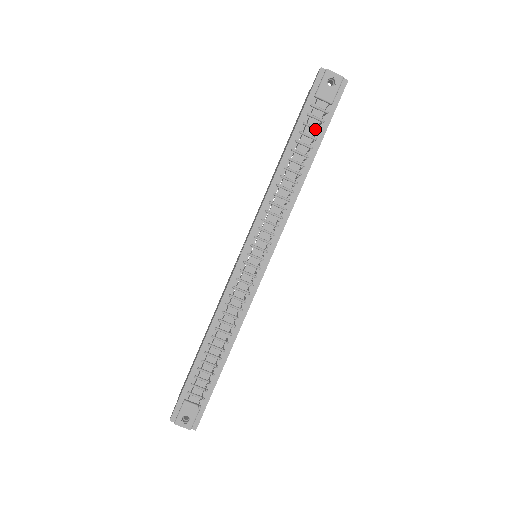
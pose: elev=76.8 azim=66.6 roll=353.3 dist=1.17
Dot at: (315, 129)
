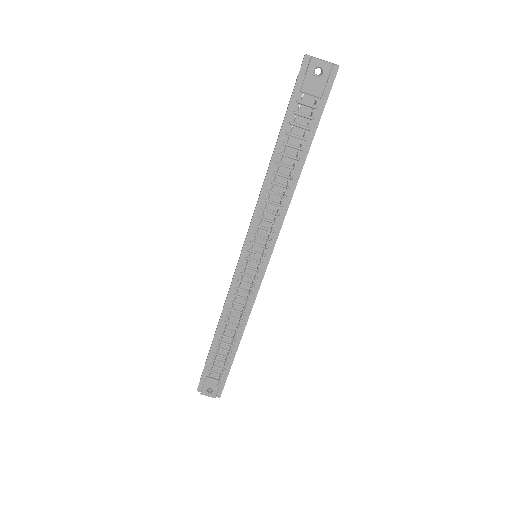
Dot at: (304, 128)
